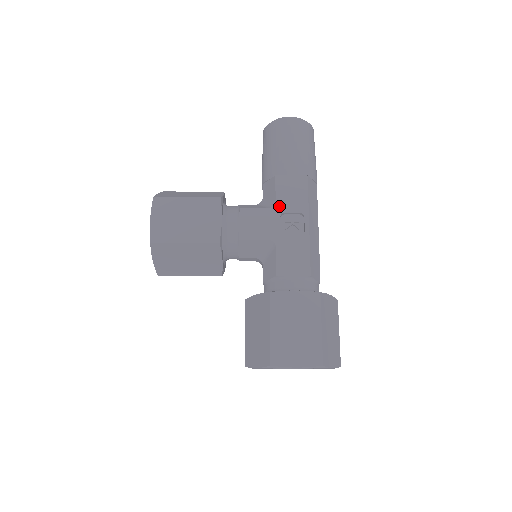
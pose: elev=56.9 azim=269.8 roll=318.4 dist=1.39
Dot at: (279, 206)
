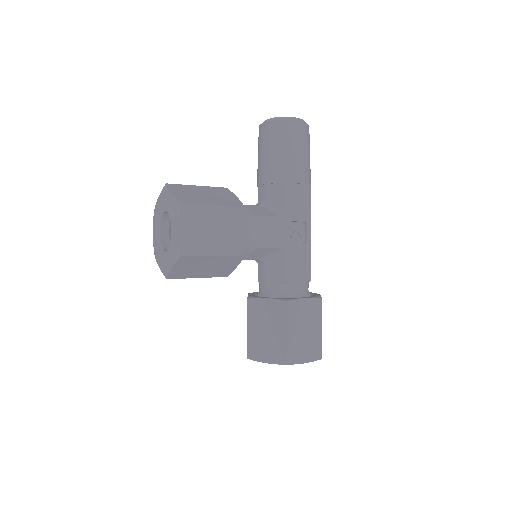
Dot at: (288, 215)
